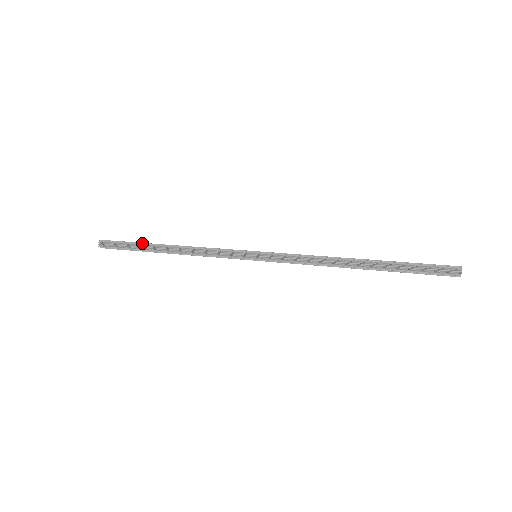
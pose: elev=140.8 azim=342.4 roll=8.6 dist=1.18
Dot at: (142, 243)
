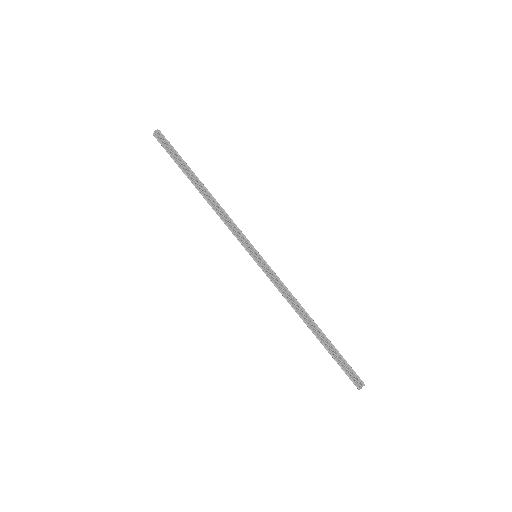
Dot at: (188, 166)
